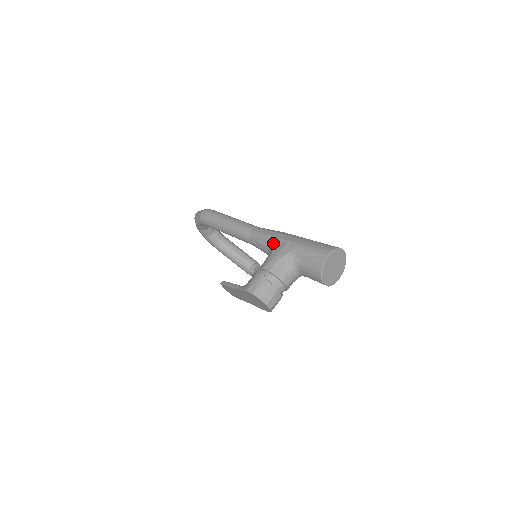
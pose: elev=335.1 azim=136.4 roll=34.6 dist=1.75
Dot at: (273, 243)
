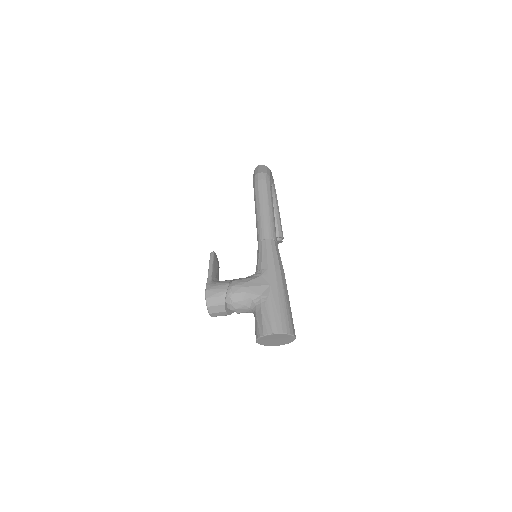
Dot at: (262, 271)
